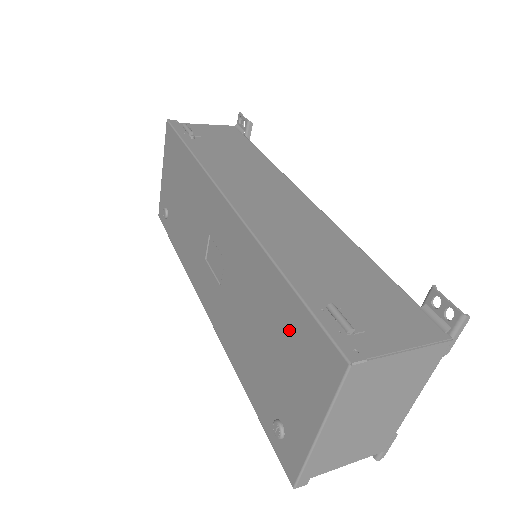
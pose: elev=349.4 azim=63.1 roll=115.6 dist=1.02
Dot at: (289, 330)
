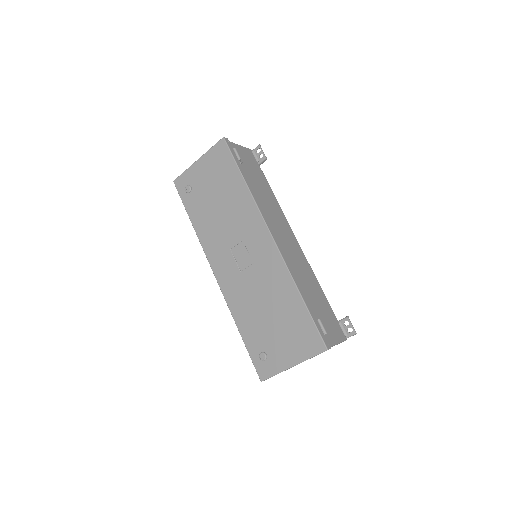
Dot at: (295, 322)
